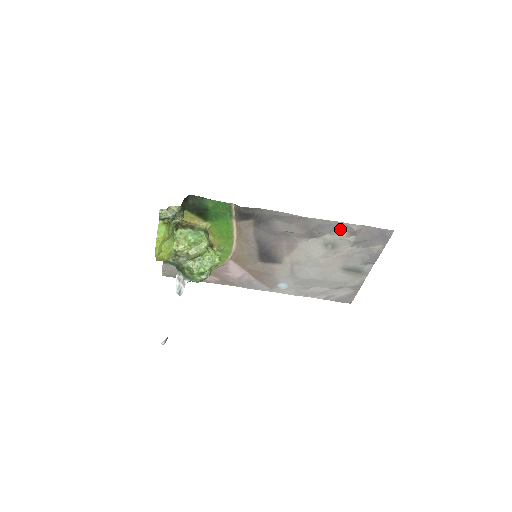
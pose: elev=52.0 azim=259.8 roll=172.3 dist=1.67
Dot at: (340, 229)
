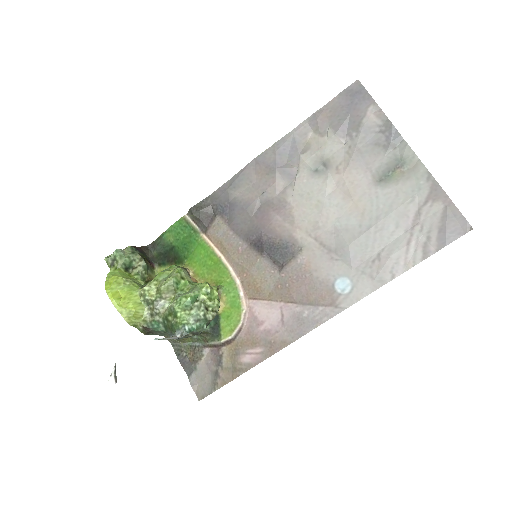
Dot at: (306, 139)
